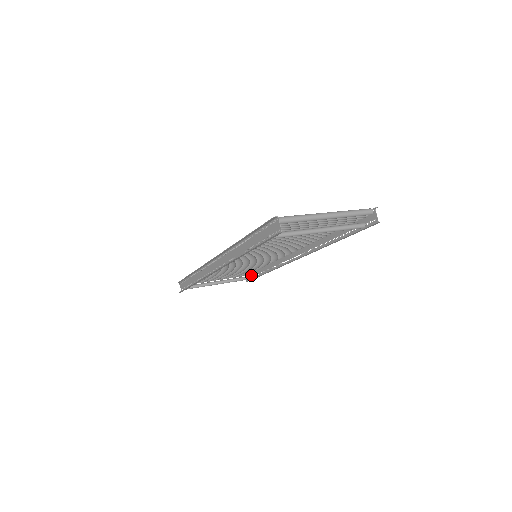
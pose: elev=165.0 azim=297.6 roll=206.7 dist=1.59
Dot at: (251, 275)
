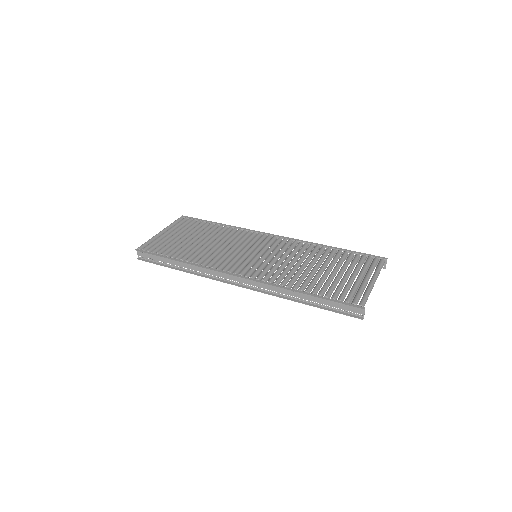
Dot at: occluded
